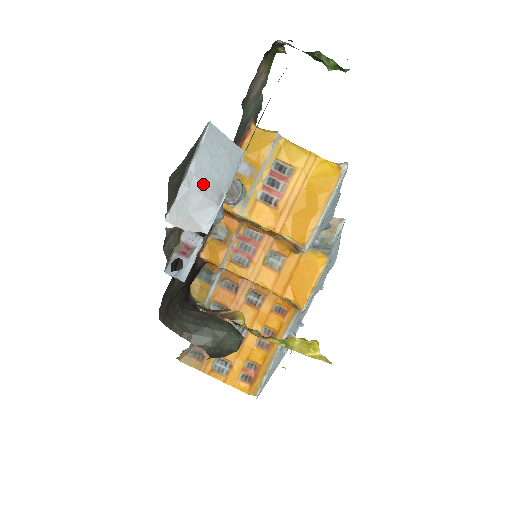
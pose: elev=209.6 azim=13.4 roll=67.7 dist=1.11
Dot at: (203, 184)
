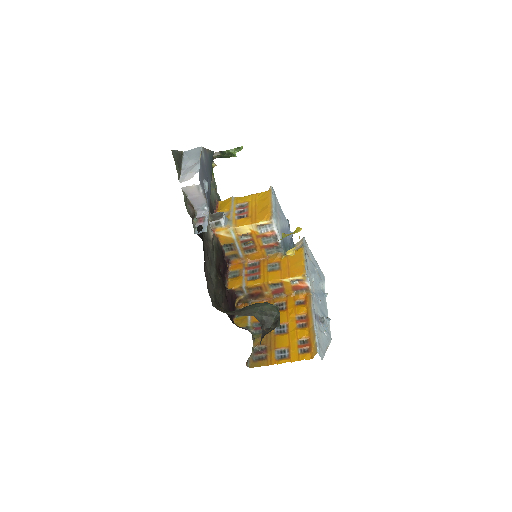
Dot at: (190, 165)
